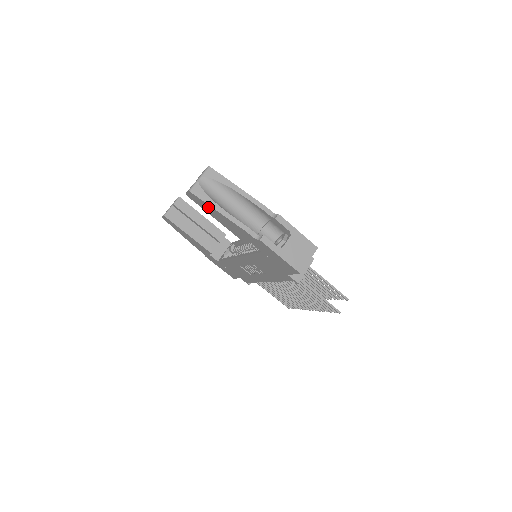
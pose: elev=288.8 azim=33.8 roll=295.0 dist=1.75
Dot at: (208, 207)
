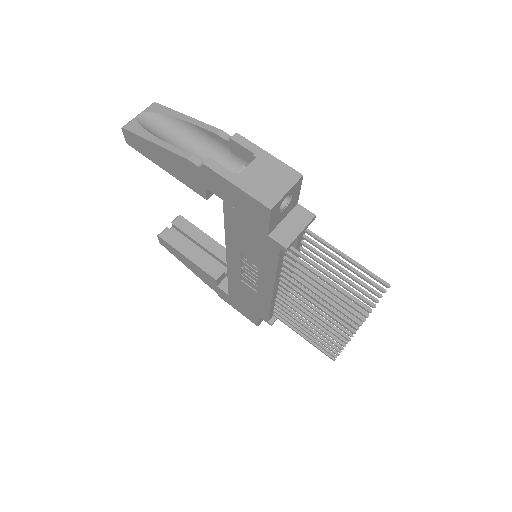
Dot at: (146, 145)
